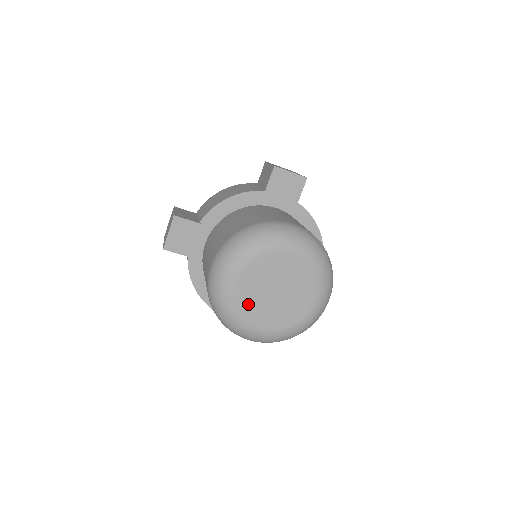
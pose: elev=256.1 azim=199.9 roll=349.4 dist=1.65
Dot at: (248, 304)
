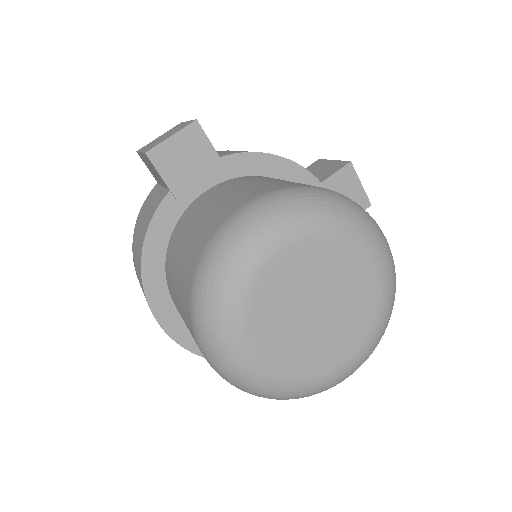
Dot at: (269, 300)
